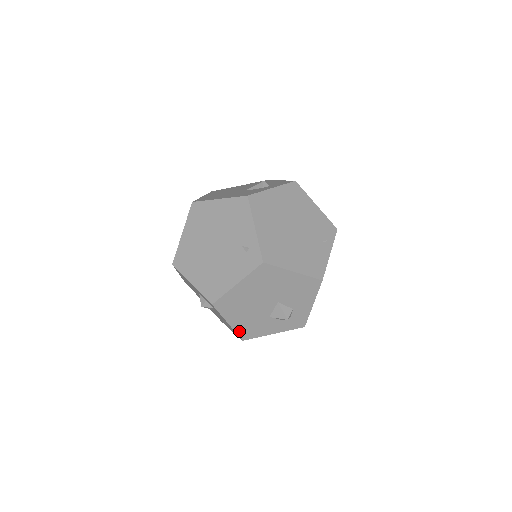
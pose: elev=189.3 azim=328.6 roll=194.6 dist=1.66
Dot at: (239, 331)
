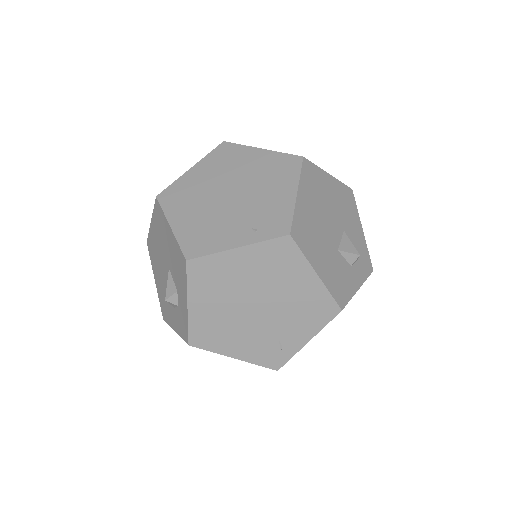
Dot at: occluded
